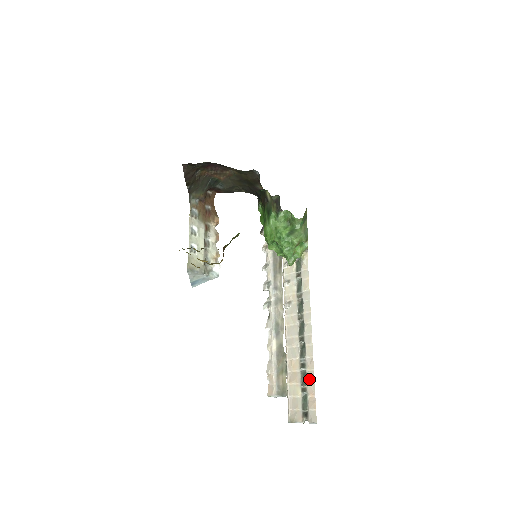
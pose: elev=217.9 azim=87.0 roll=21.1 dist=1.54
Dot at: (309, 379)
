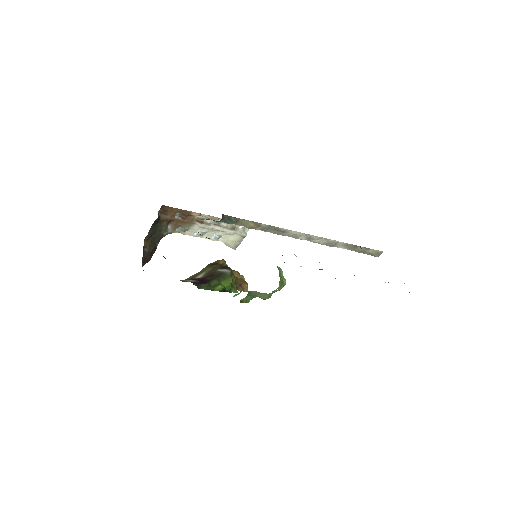
Dot at: occluded
